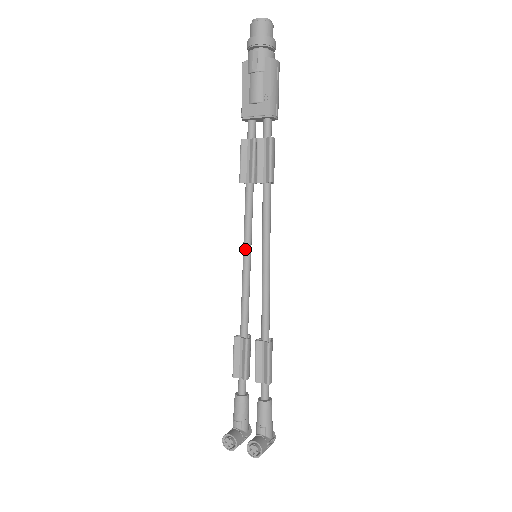
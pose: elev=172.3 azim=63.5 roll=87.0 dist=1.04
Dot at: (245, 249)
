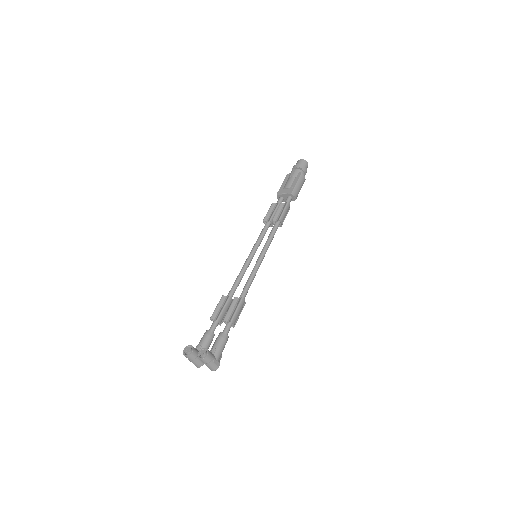
Dot at: (251, 251)
